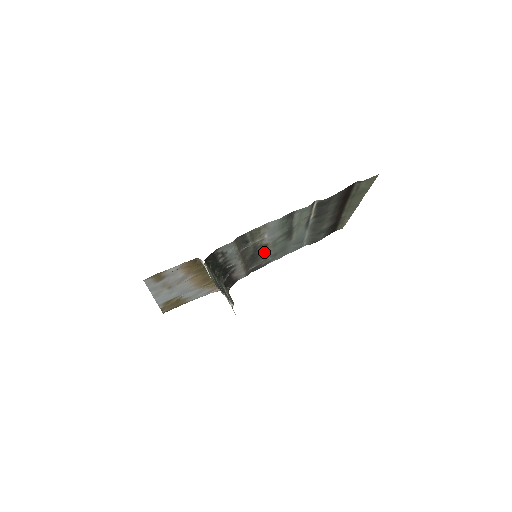
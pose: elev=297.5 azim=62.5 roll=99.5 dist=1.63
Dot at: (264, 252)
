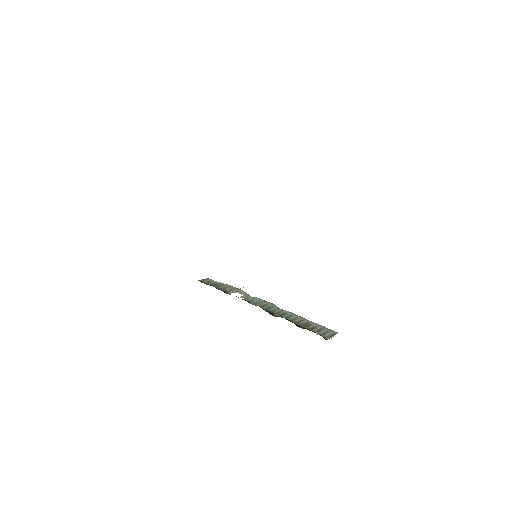
Dot at: occluded
